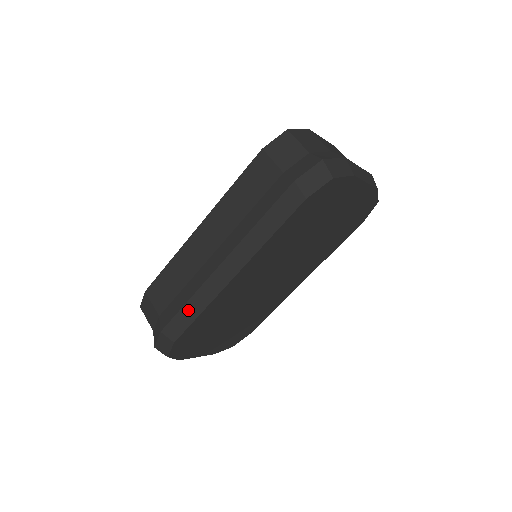
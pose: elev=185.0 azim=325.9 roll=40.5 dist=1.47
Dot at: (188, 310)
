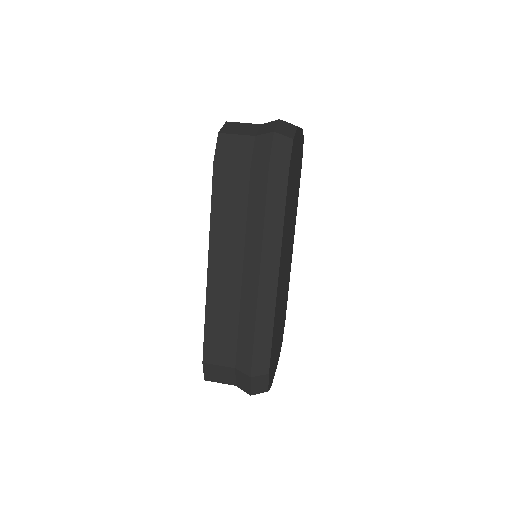
Dot at: (260, 339)
